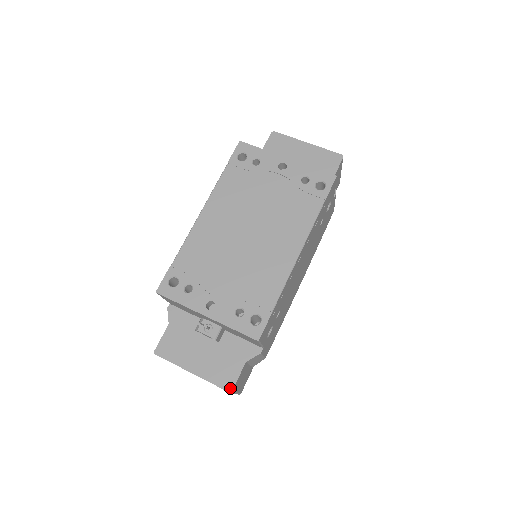
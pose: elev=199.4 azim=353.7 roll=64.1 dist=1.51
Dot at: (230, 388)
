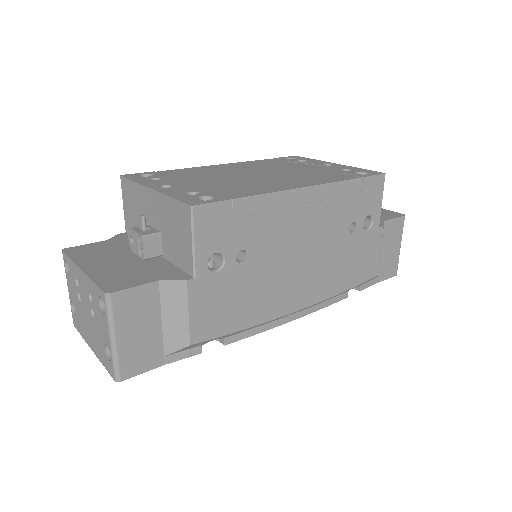
Dot at: (111, 290)
